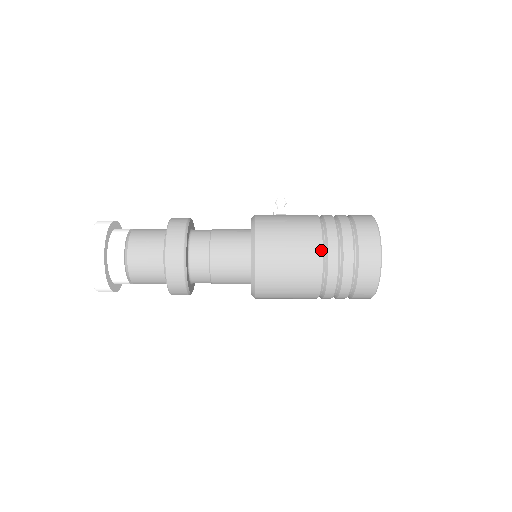
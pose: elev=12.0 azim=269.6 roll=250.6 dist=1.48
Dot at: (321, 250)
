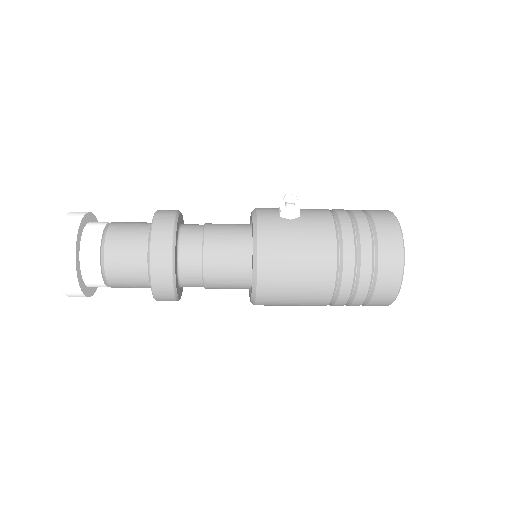
Dot at: (332, 286)
